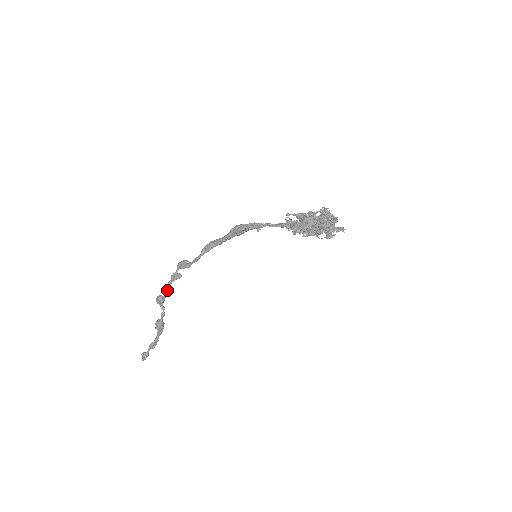
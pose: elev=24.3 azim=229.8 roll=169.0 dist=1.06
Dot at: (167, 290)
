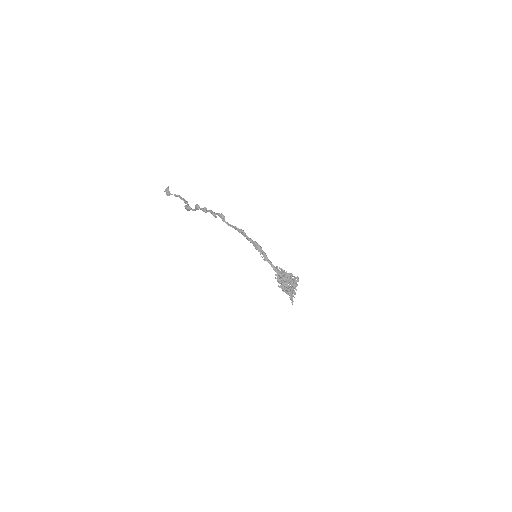
Dot at: (204, 211)
